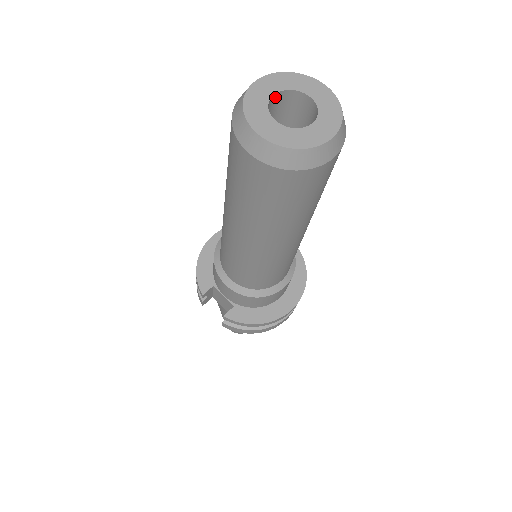
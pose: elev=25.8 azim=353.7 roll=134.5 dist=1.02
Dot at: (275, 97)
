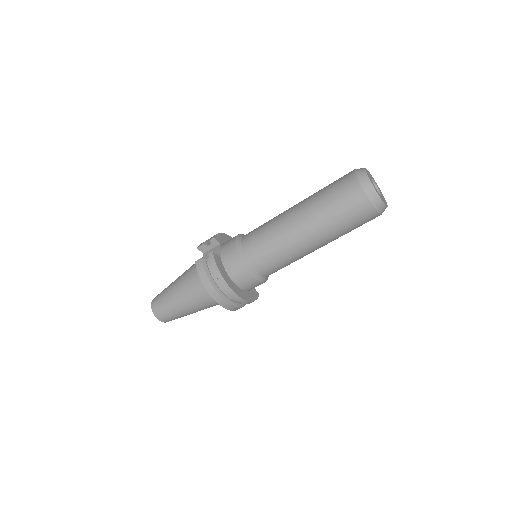
Dot at: occluded
